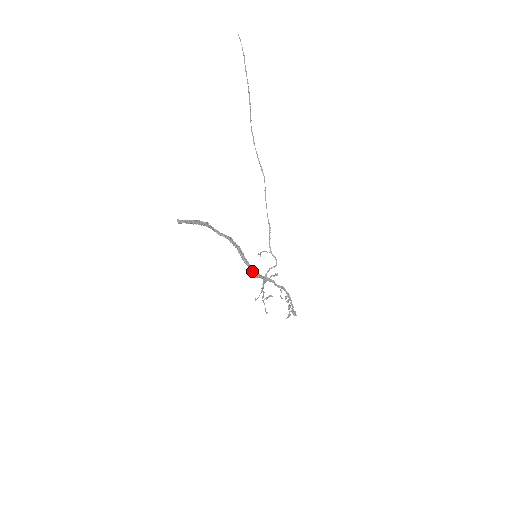
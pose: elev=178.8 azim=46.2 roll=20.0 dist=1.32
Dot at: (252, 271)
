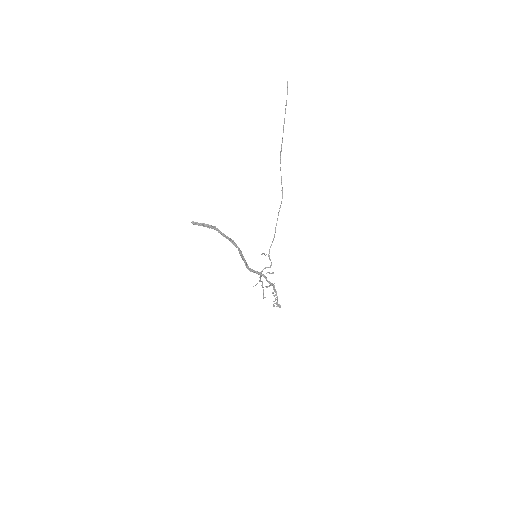
Dot at: (248, 267)
